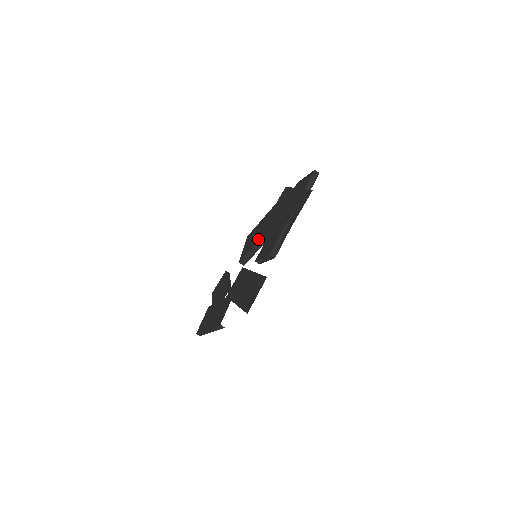
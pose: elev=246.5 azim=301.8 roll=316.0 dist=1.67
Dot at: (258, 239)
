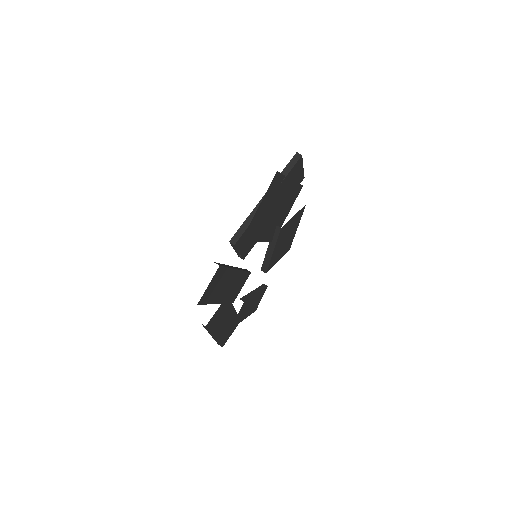
Dot at: occluded
